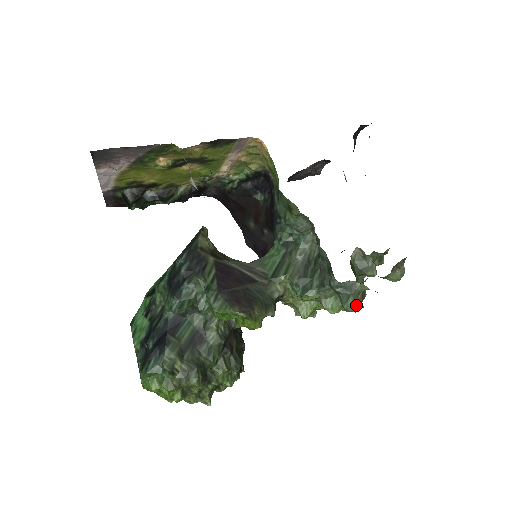
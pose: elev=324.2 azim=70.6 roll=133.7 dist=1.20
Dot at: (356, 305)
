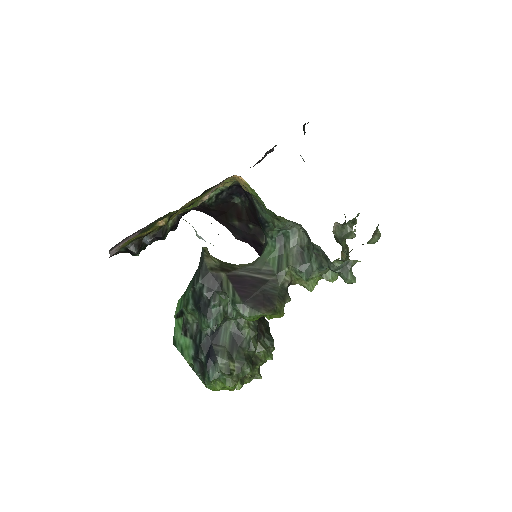
Dot at: (355, 278)
